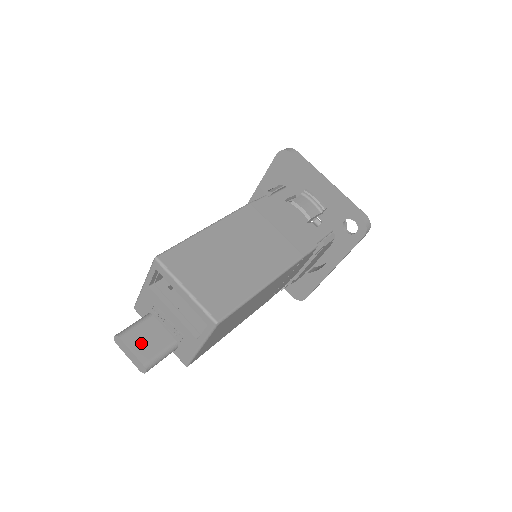
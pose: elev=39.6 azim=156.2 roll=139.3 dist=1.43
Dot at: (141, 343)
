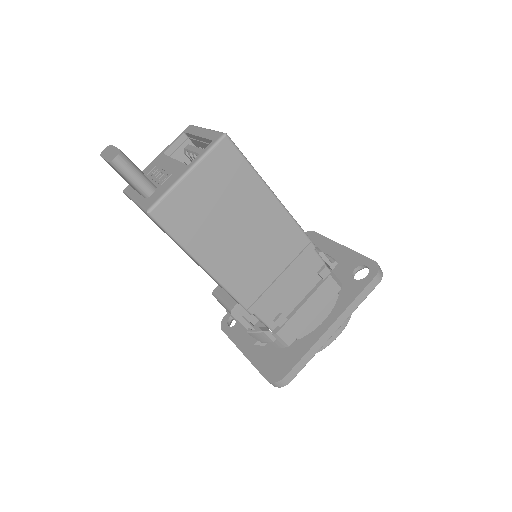
Dot at: occluded
